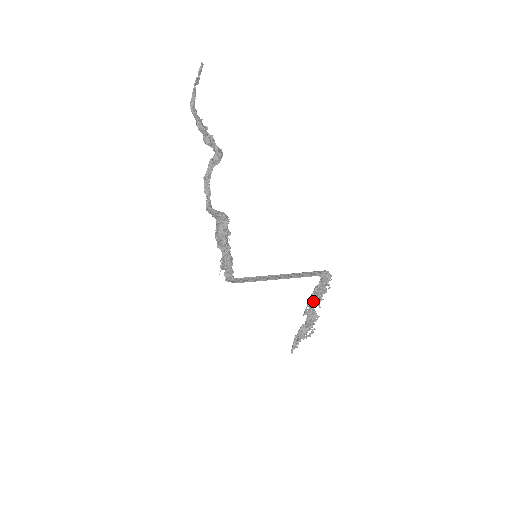
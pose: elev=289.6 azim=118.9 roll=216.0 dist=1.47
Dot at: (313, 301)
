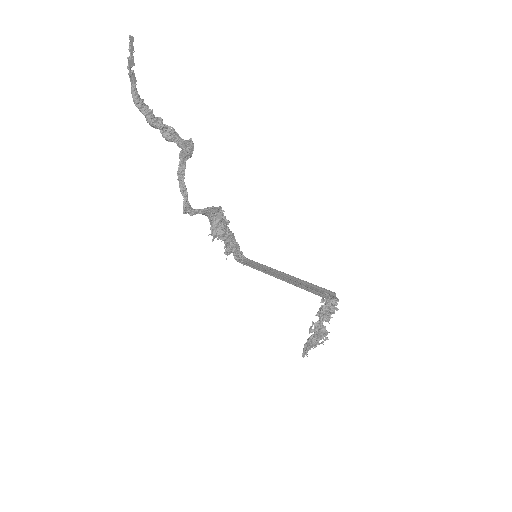
Dot at: (319, 320)
